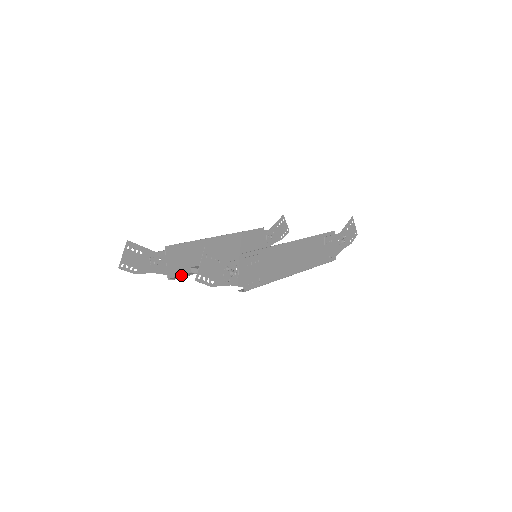
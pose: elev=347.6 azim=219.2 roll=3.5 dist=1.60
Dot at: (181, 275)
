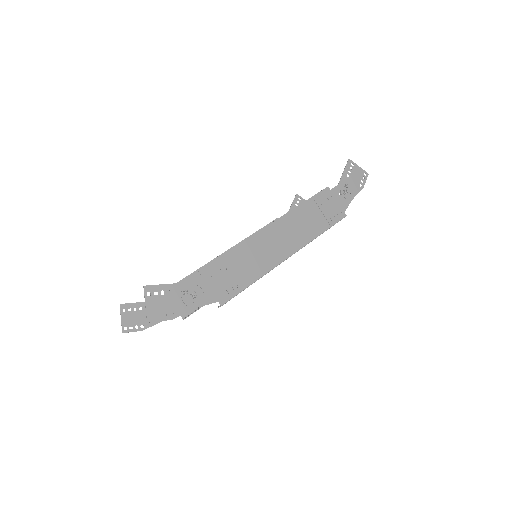
Dot at: occluded
